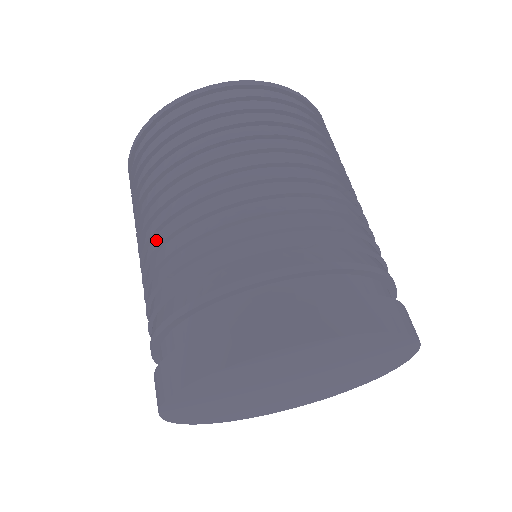
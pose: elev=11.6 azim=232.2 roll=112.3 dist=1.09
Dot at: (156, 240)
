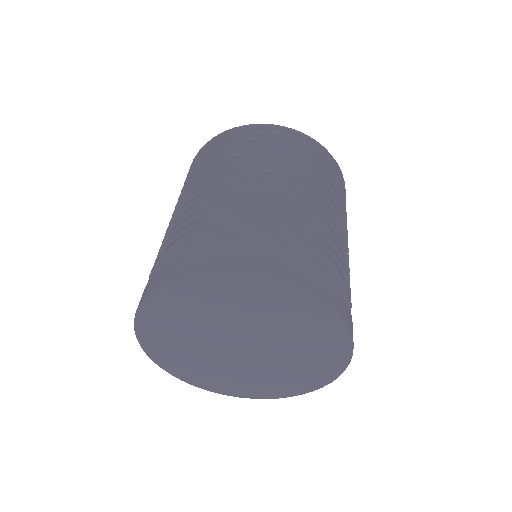
Dot at: occluded
